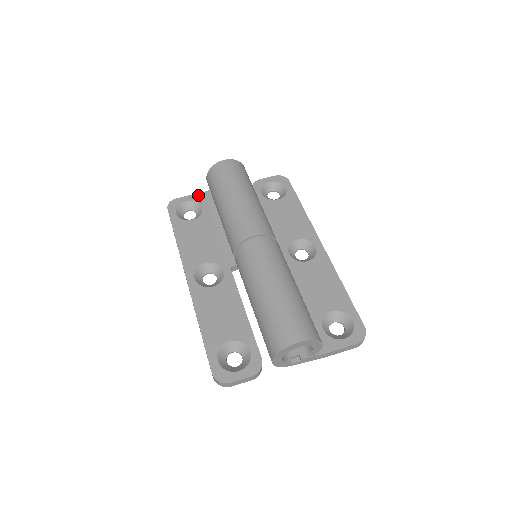
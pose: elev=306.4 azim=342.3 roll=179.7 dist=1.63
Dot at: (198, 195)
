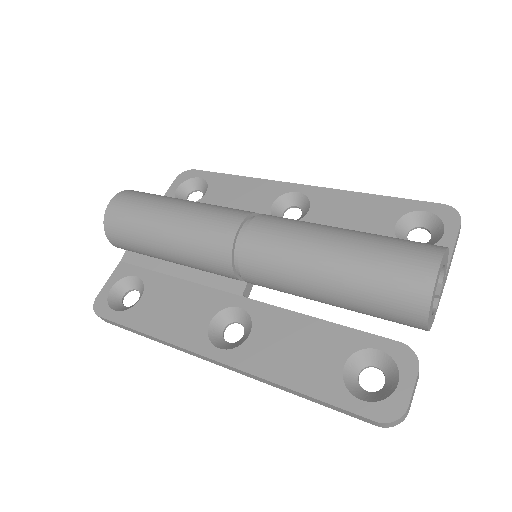
Dot at: (117, 270)
